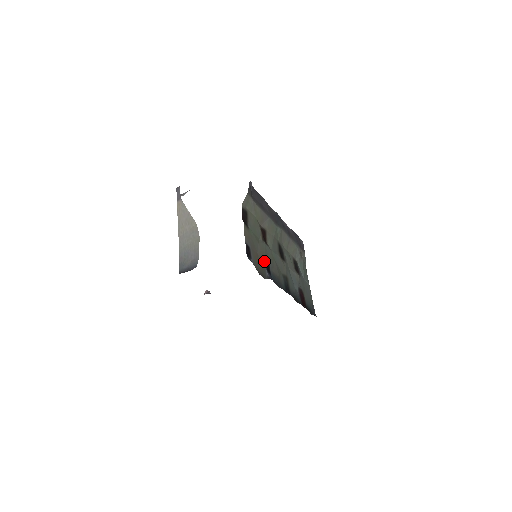
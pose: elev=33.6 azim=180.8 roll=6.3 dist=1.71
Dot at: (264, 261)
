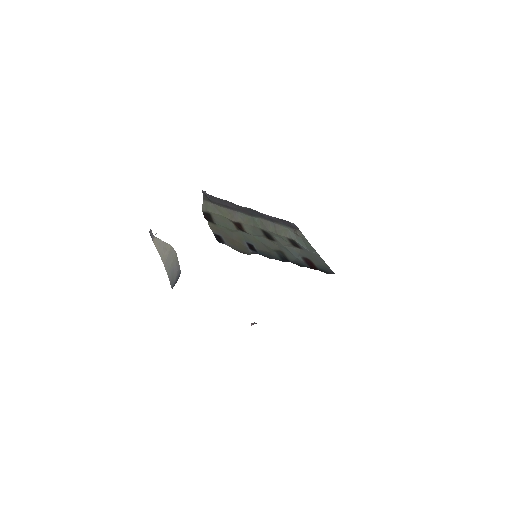
Dot at: (244, 243)
